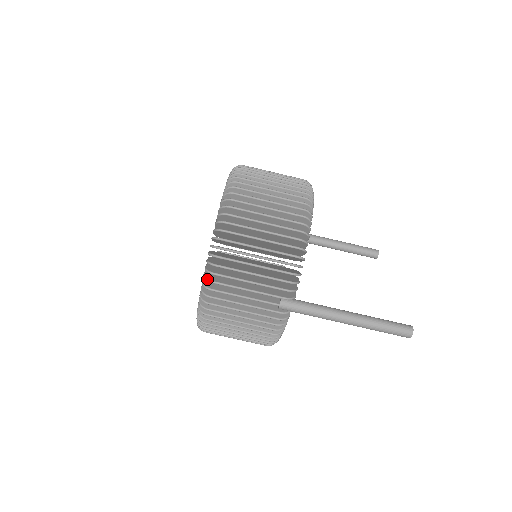
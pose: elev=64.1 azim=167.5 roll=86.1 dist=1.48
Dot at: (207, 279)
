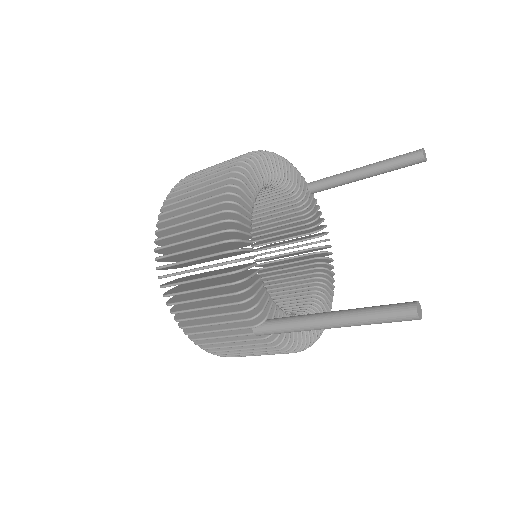
Dot at: (184, 333)
